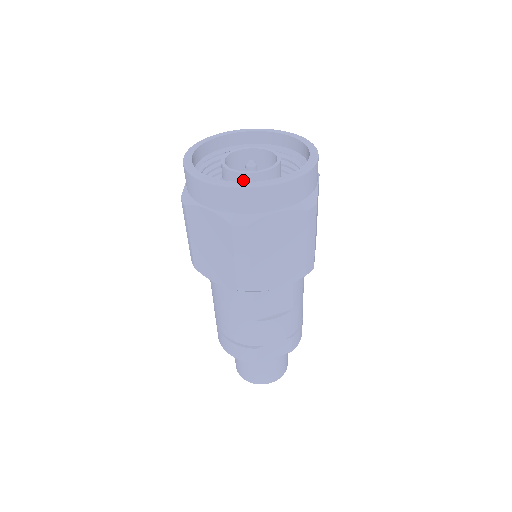
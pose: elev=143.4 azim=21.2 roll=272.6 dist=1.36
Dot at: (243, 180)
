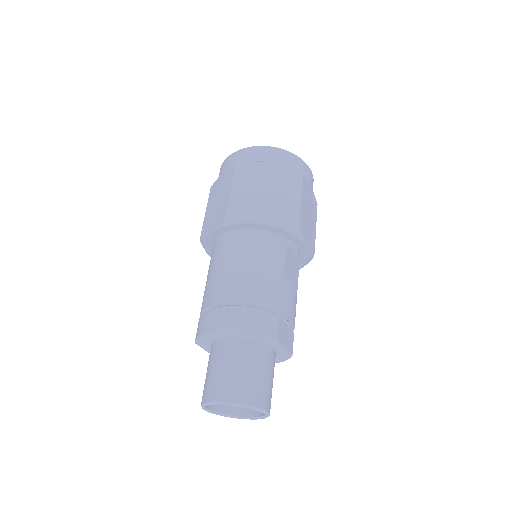
Dot at: occluded
